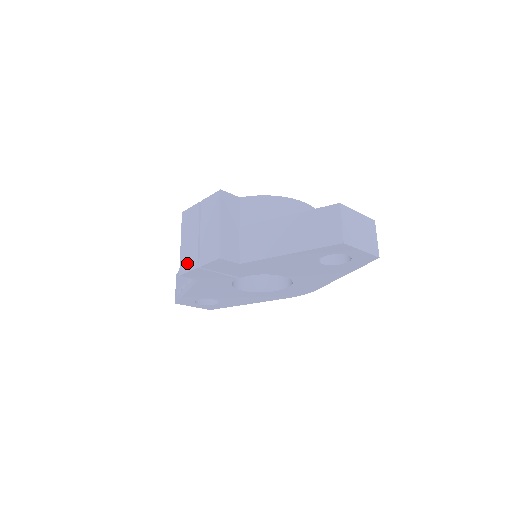
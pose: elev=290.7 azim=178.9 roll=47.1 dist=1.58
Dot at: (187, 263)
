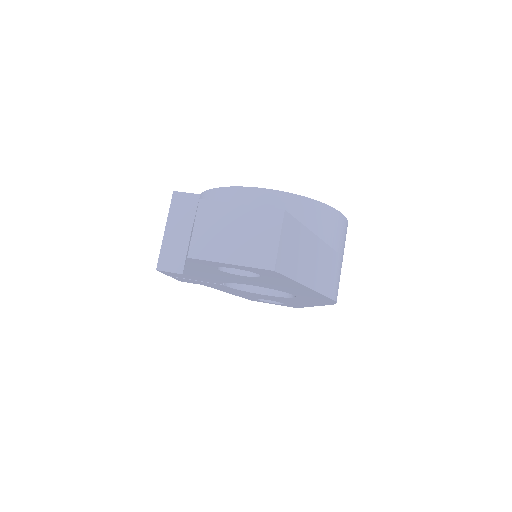
Dot at: occluded
